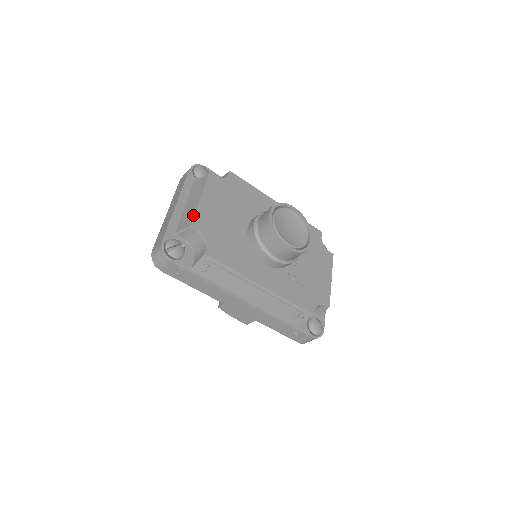
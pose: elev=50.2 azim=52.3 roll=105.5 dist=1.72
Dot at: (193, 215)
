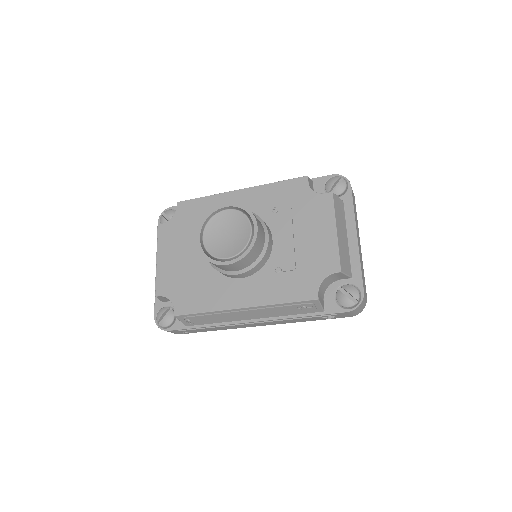
Dot at: (156, 282)
